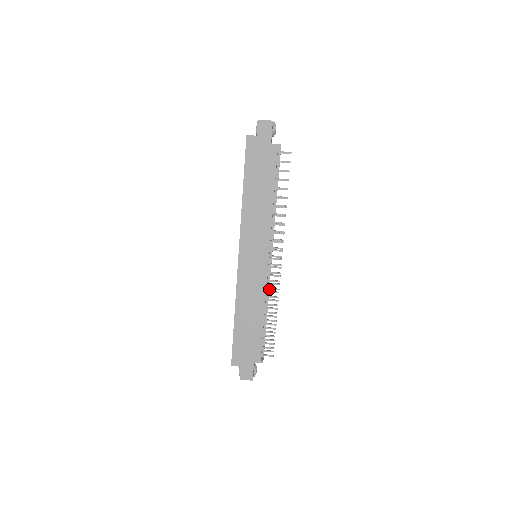
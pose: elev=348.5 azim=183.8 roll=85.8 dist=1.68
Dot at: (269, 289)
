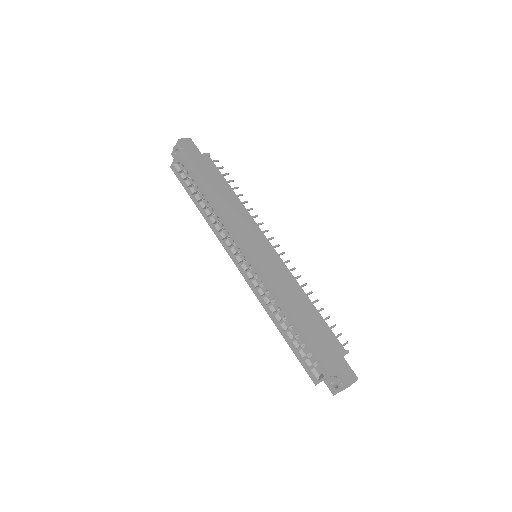
Dot at: occluded
